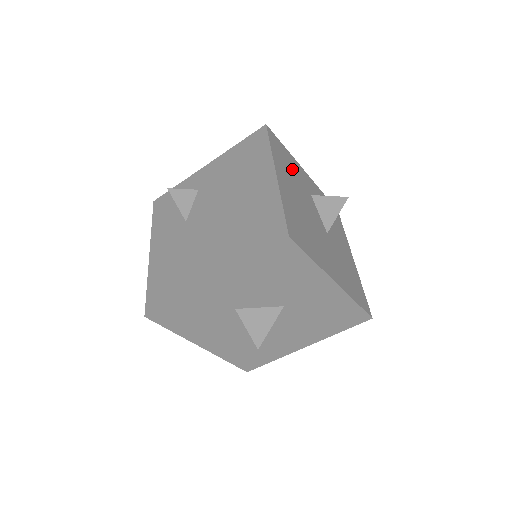
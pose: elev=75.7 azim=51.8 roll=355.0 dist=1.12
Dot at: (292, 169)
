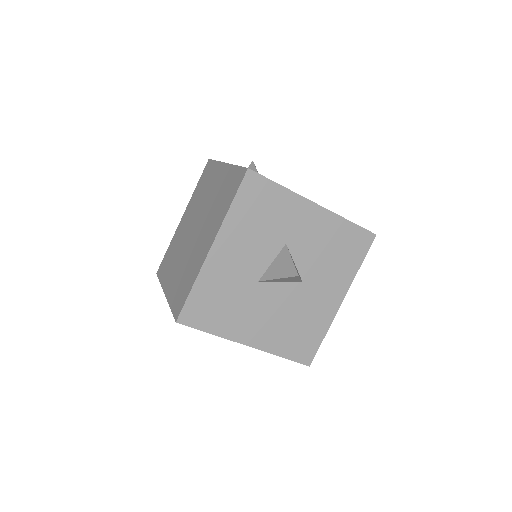
Dot at: occluded
